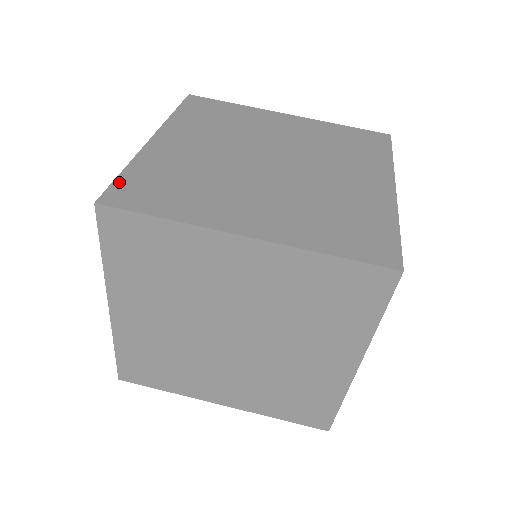
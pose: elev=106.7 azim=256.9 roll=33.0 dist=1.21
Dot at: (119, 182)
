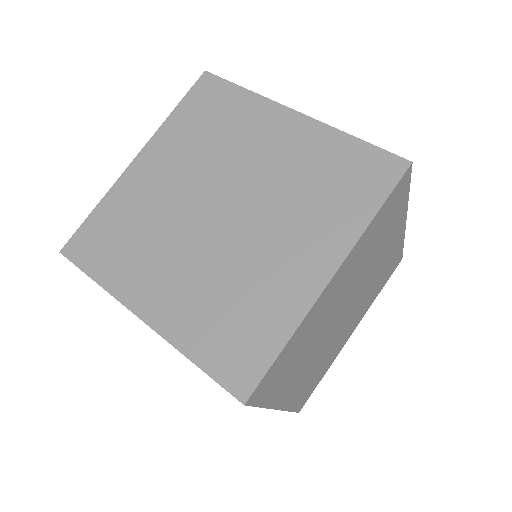
Dot at: occluded
